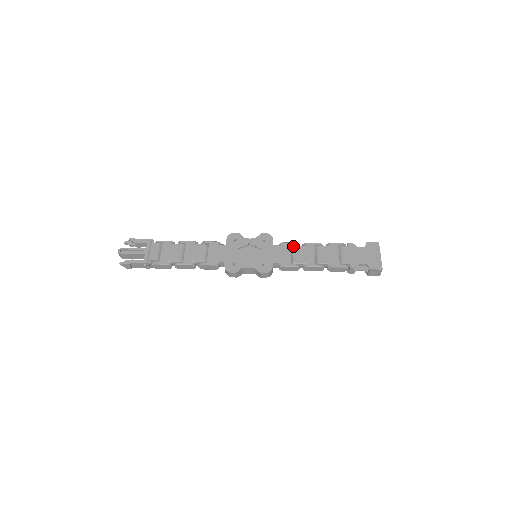
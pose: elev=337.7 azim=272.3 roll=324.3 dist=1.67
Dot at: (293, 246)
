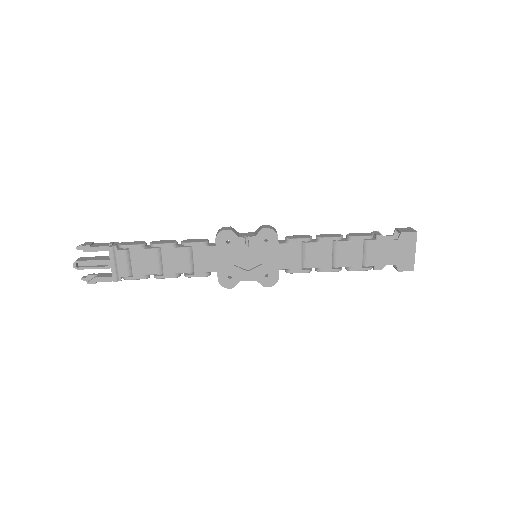
Dot at: (304, 244)
